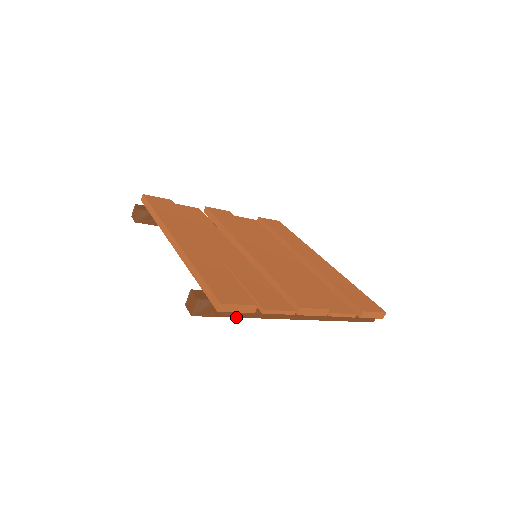
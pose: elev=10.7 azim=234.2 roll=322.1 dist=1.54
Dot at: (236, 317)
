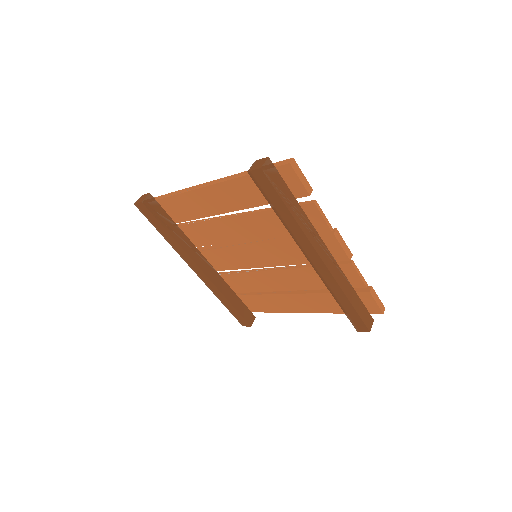
Dot at: (286, 207)
